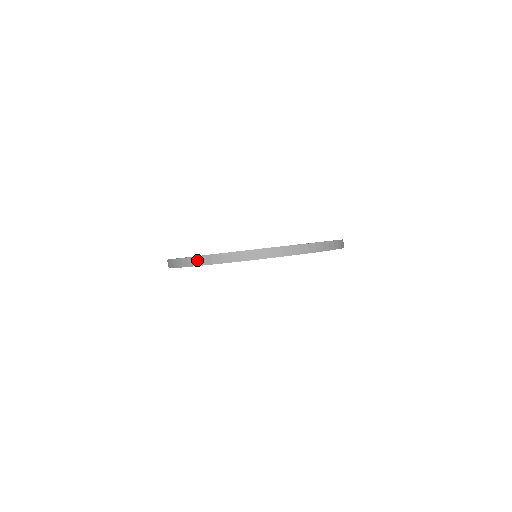
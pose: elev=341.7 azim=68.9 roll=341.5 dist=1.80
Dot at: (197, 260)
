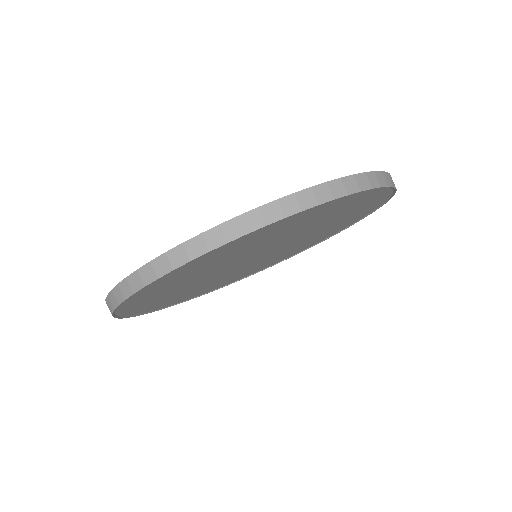
Dot at: (132, 281)
